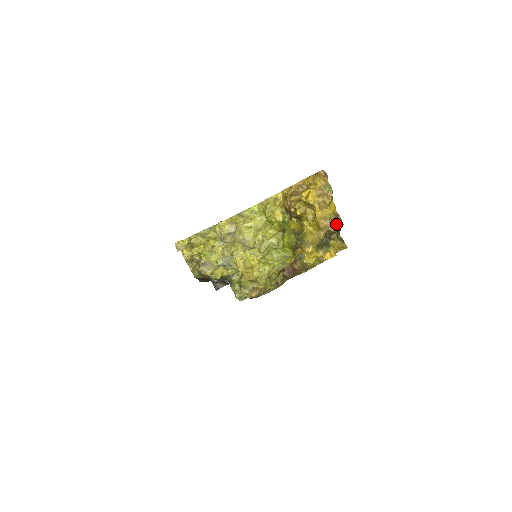
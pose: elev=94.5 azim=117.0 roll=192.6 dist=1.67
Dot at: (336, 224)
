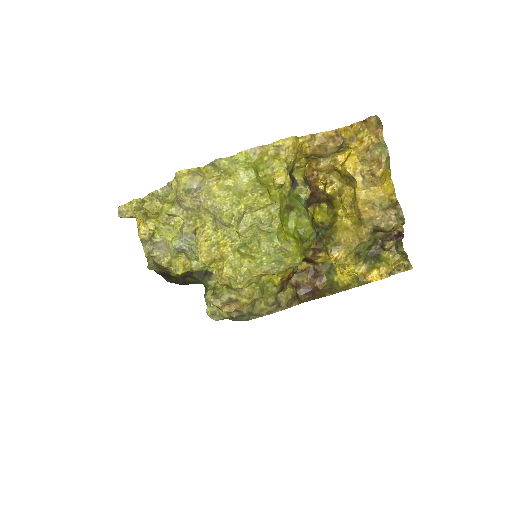
Dot at: (390, 216)
